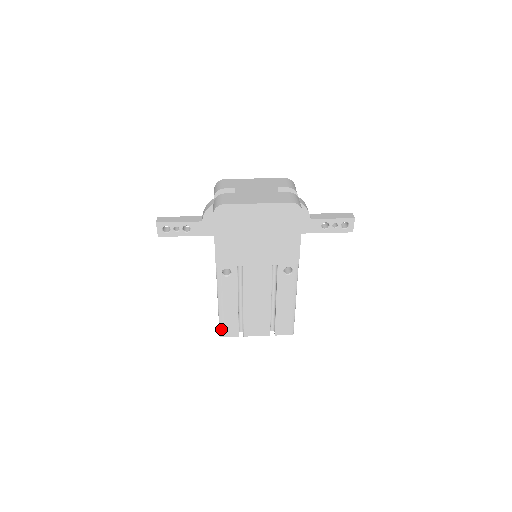
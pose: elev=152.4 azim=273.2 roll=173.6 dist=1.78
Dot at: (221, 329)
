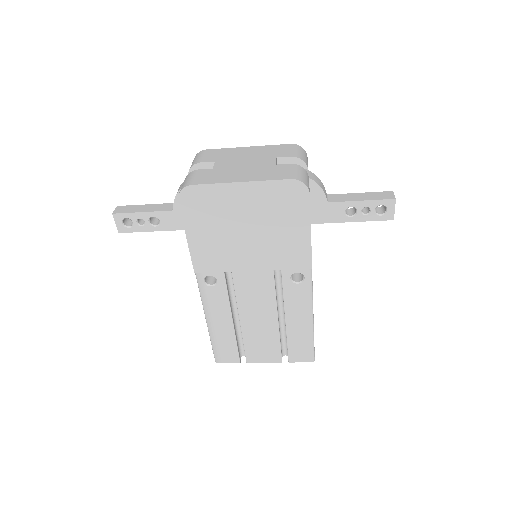
Dot at: (215, 353)
